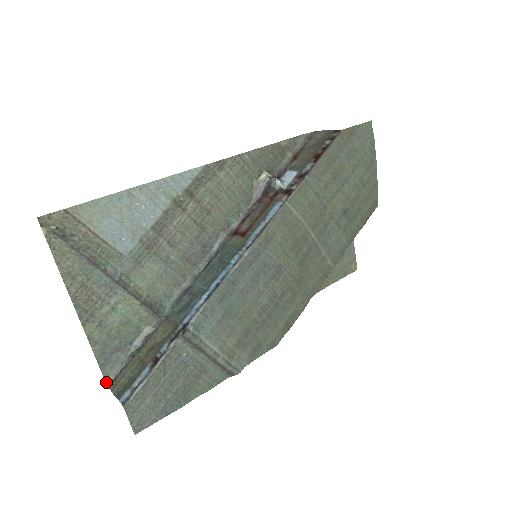
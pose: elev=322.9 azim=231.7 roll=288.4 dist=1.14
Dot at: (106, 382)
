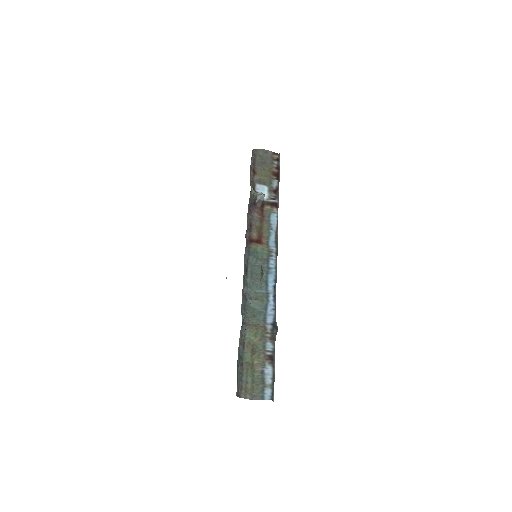
Dot at: (236, 395)
